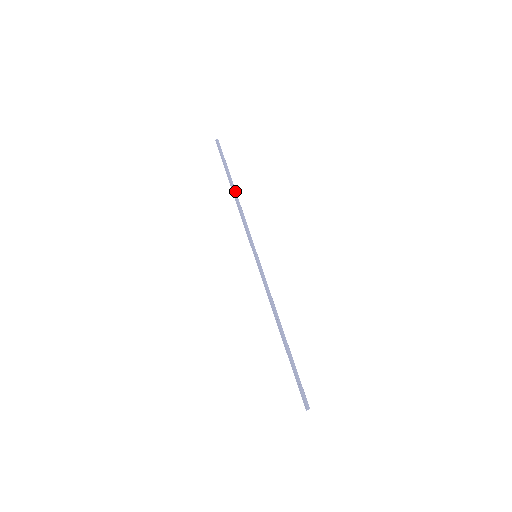
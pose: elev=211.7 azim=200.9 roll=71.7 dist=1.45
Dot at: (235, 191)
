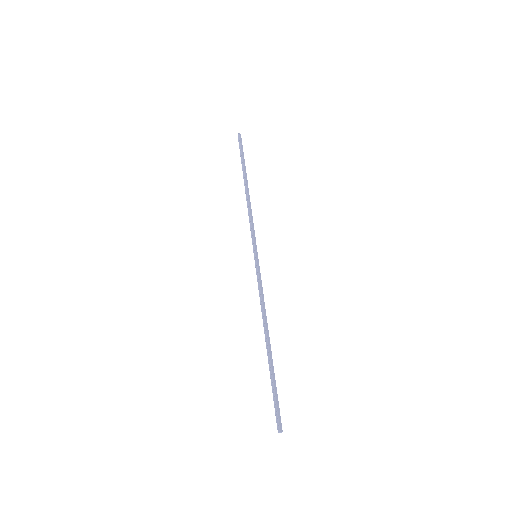
Dot at: (246, 187)
